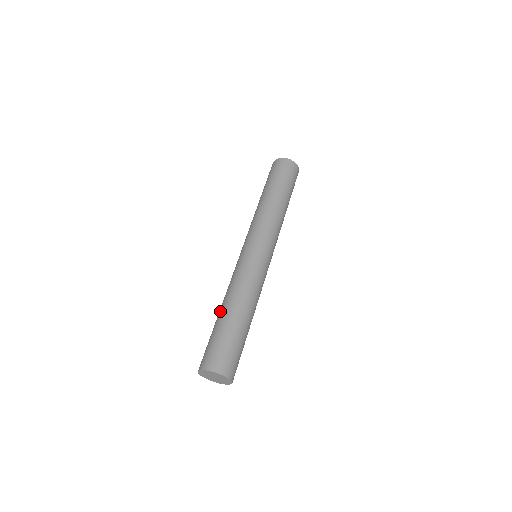
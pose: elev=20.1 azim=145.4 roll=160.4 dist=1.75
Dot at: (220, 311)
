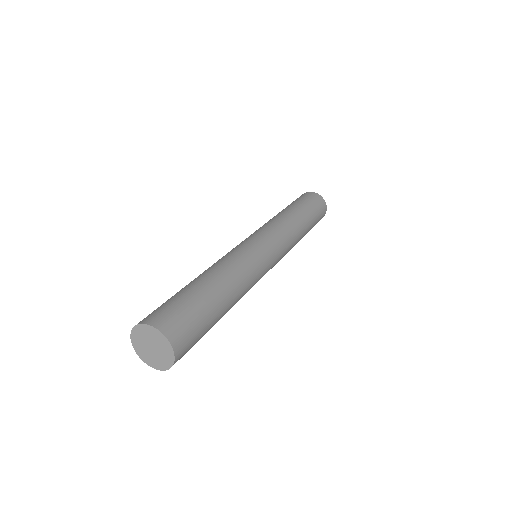
Dot at: occluded
